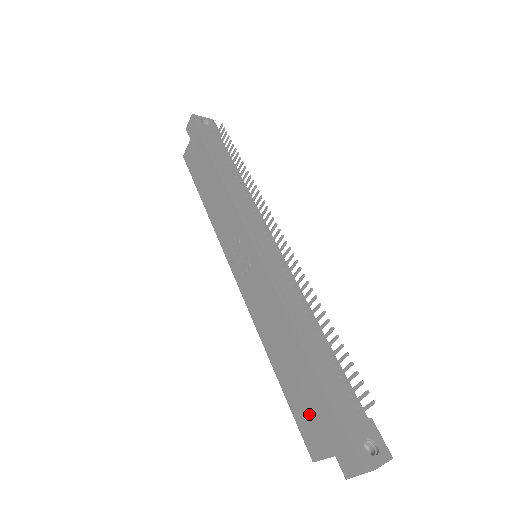
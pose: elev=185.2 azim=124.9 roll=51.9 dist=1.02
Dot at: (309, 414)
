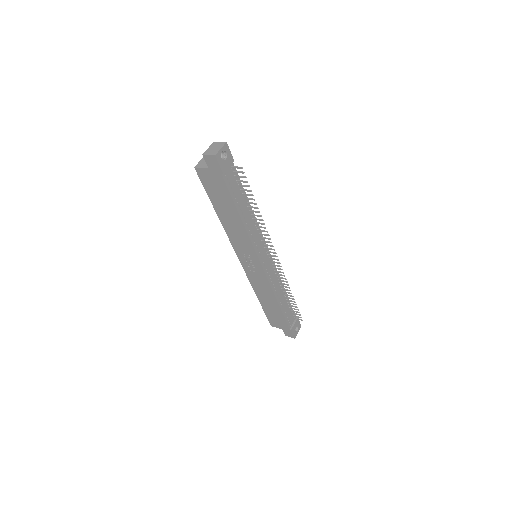
Dot at: (275, 320)
